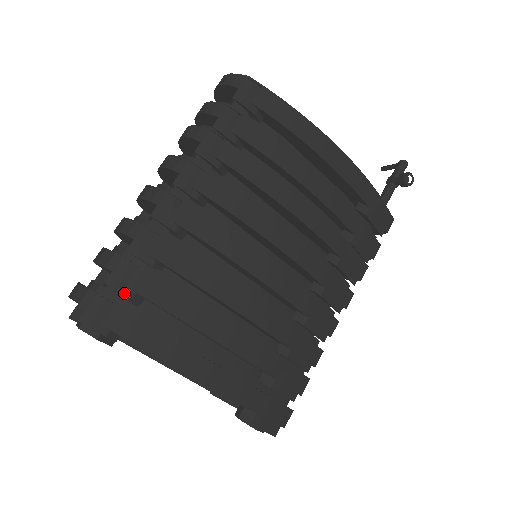
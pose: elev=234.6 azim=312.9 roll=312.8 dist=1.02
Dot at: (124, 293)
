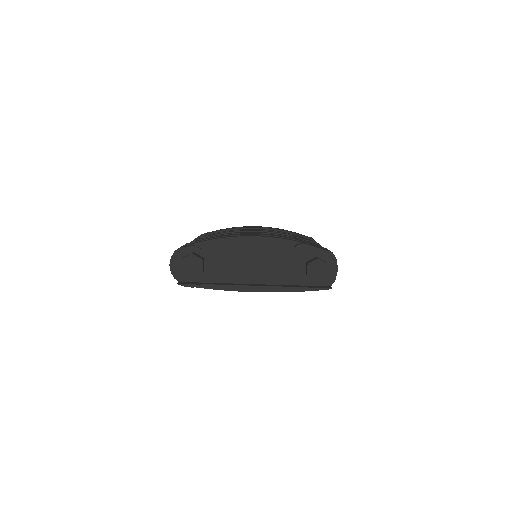
Dot at: occluded
